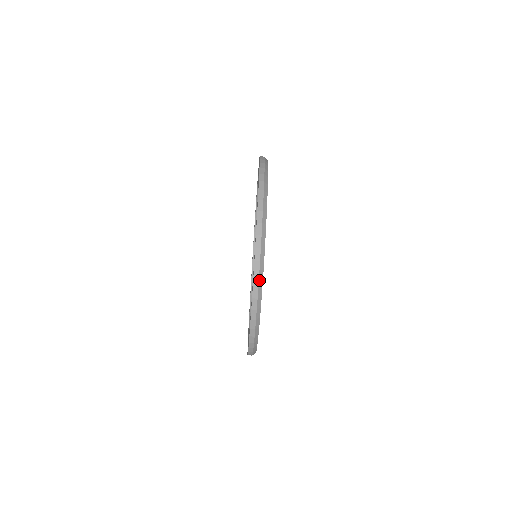
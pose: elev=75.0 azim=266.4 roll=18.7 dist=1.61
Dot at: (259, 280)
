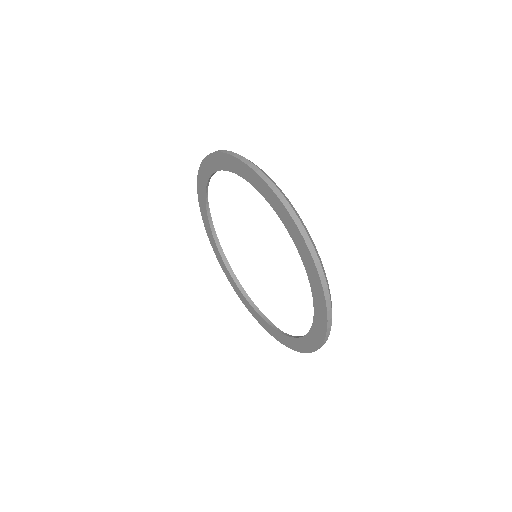
Dot at: (264, 174)
